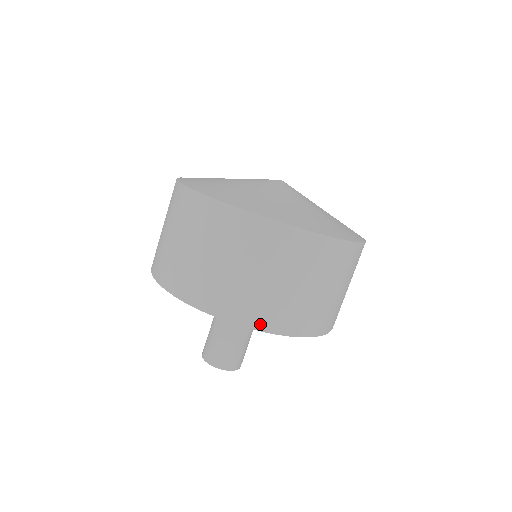
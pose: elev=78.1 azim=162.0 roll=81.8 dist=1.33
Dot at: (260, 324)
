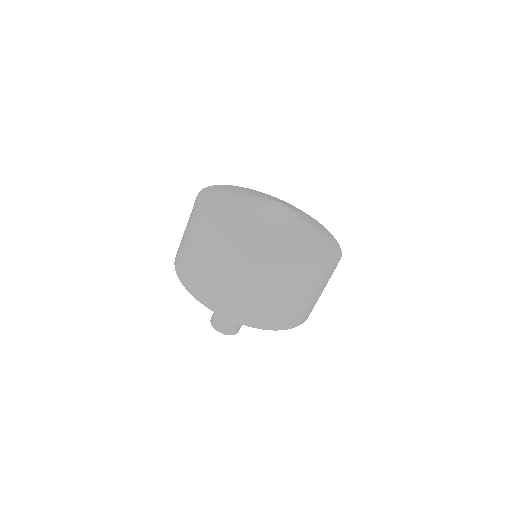
Dot at: (193, 290)
